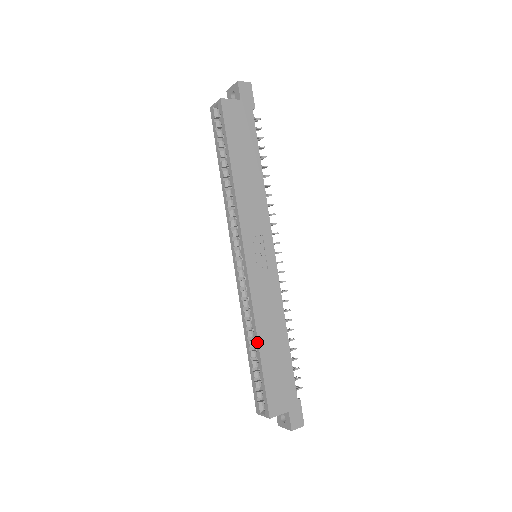
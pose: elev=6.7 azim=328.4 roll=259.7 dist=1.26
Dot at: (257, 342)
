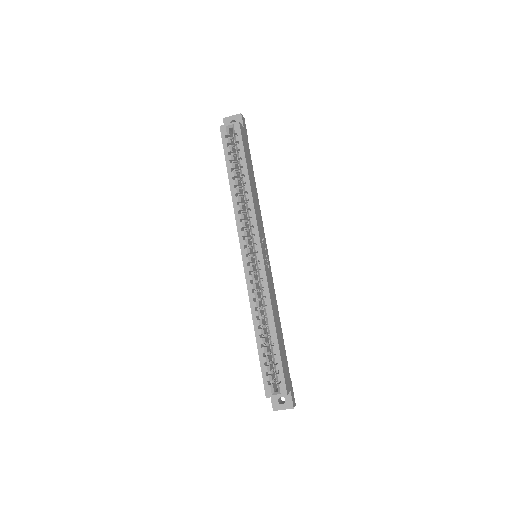
Dot at: (274, 326)
